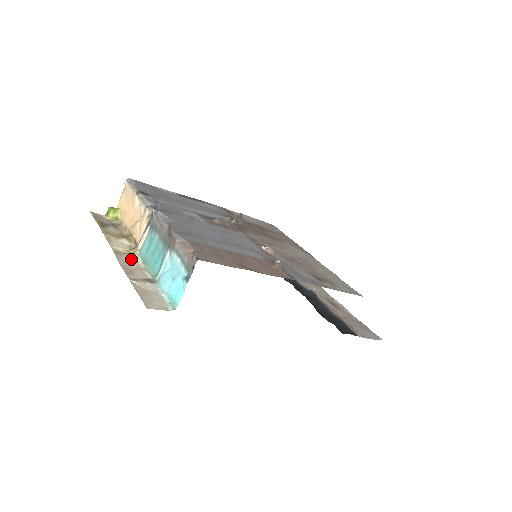
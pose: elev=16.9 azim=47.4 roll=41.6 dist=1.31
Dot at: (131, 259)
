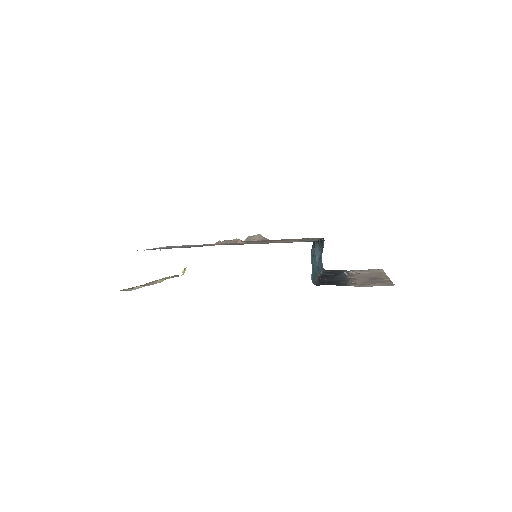
Dot at: occluded
